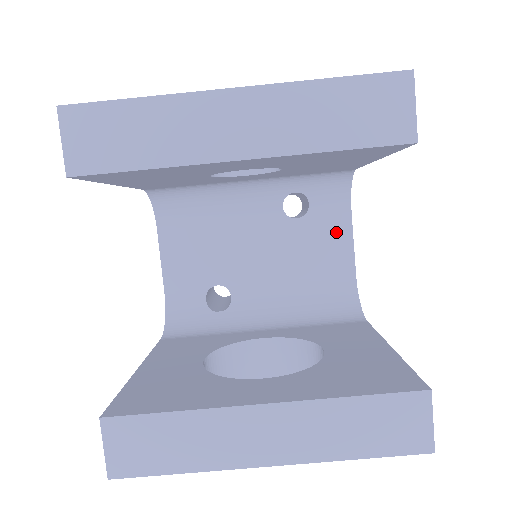
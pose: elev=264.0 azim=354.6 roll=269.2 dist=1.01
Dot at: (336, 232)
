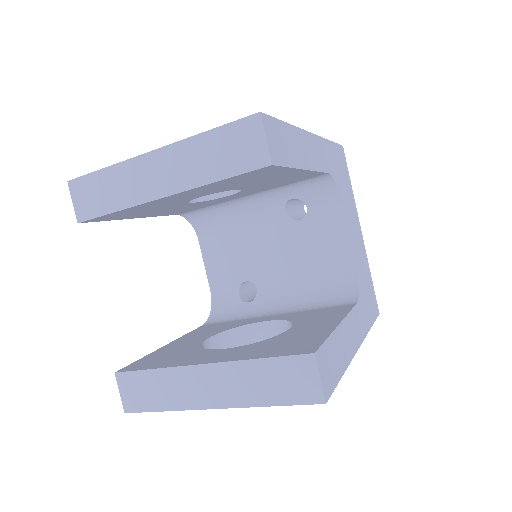
Dot at: (333, 228)
